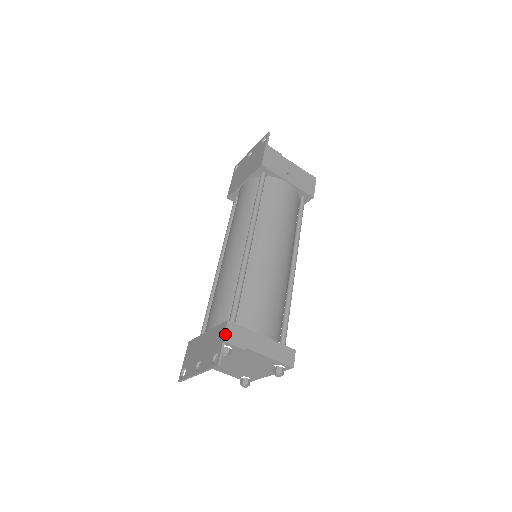
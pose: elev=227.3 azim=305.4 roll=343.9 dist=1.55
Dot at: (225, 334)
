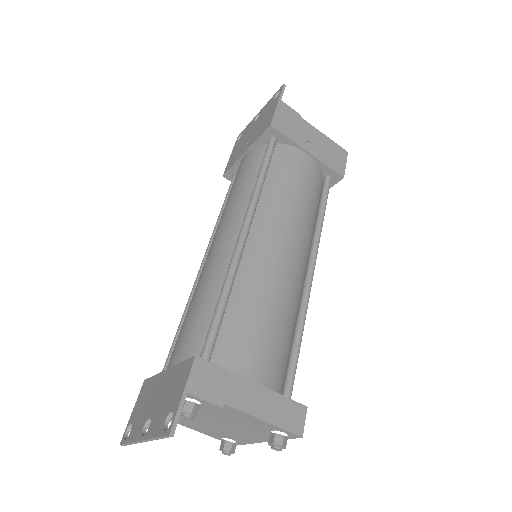
Dot at: (188, 379)
